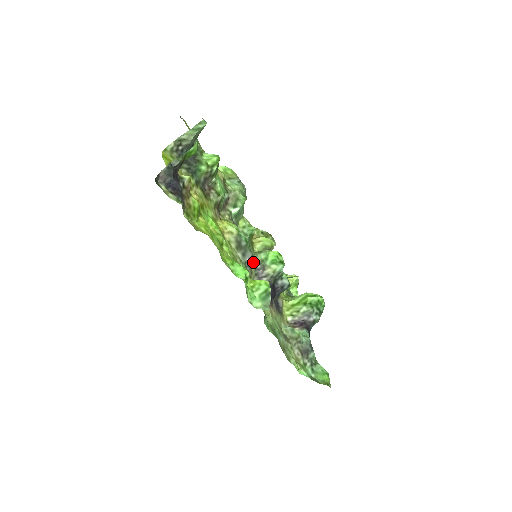
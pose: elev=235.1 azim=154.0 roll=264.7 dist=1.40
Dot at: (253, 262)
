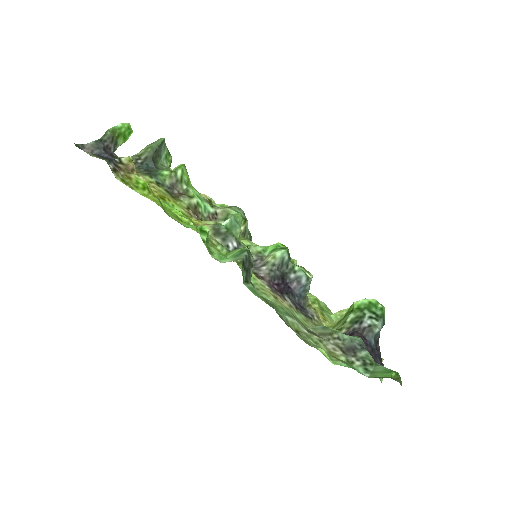
Dot at: occluded
